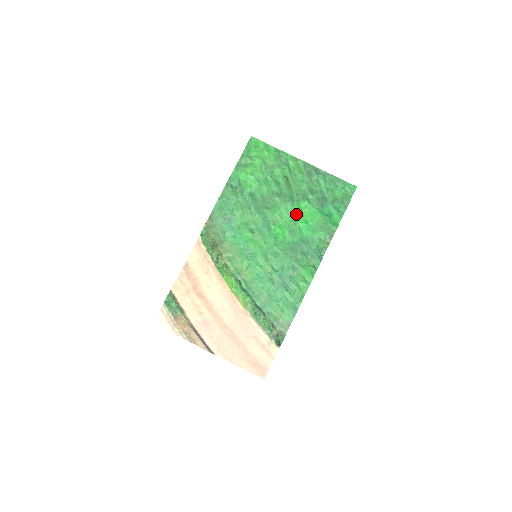
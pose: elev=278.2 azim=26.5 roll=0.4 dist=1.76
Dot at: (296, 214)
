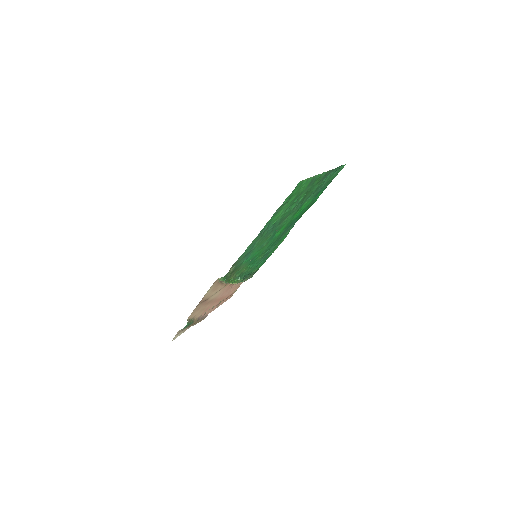
Dot at: (297, 213)
